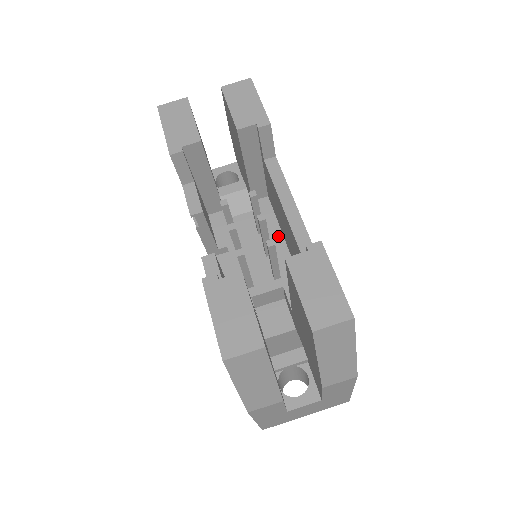
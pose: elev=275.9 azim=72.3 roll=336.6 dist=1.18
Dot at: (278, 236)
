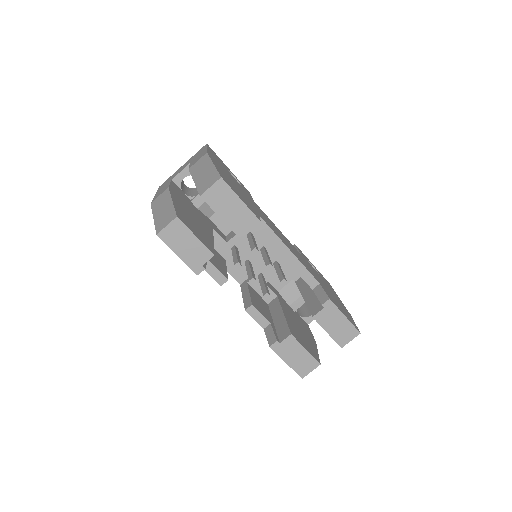
Dot at: occluded
